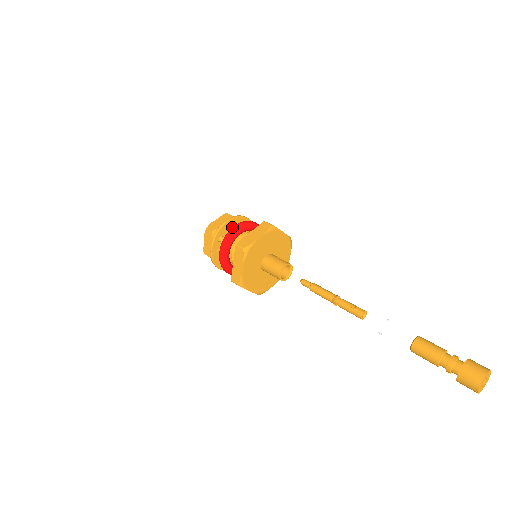
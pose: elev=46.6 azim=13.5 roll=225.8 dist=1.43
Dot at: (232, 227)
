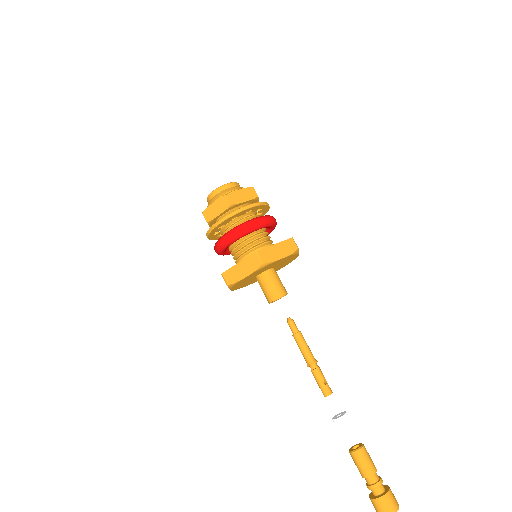
Dot at: (256, 218)
